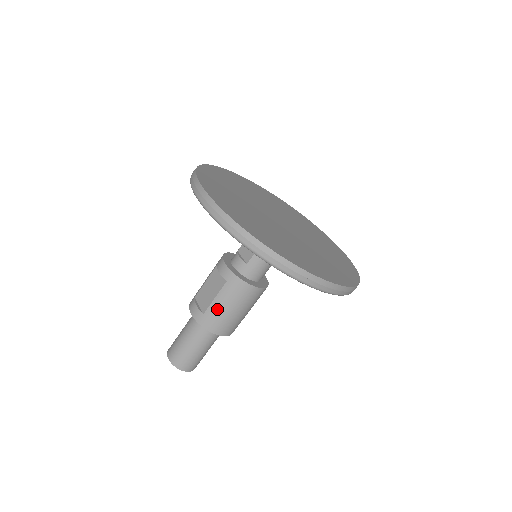
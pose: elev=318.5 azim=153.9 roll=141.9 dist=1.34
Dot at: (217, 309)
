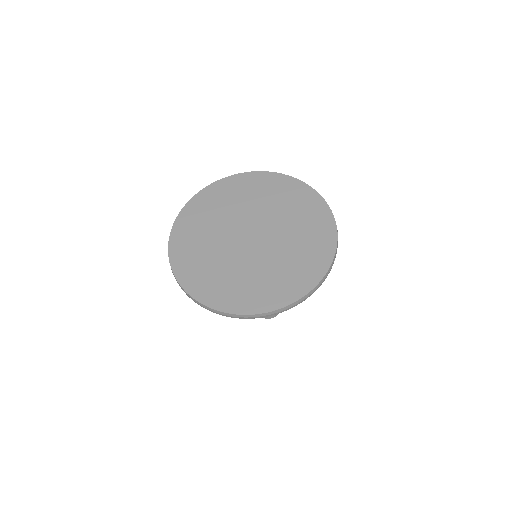
Dot at: occluded
